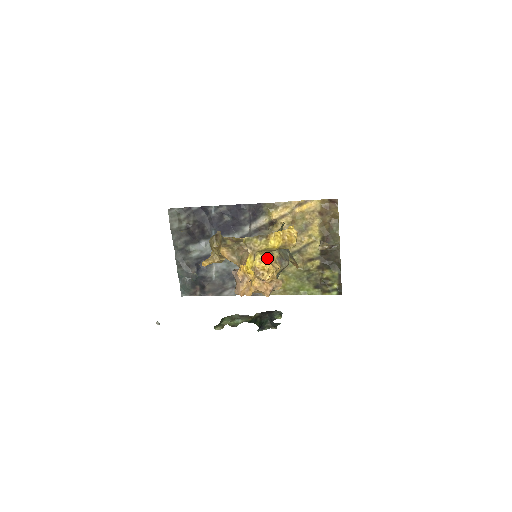
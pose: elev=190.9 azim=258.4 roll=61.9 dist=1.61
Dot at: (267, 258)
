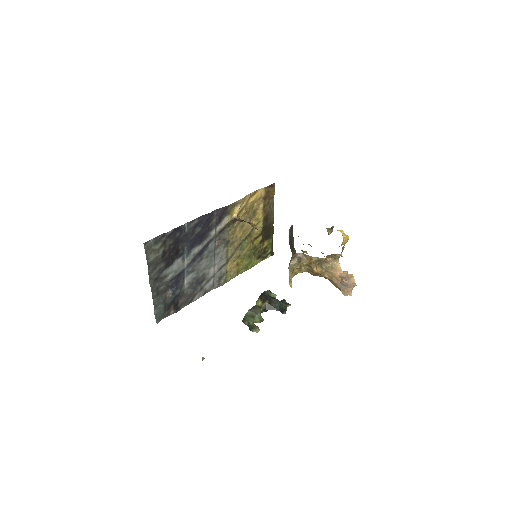
Dot at: occluded
